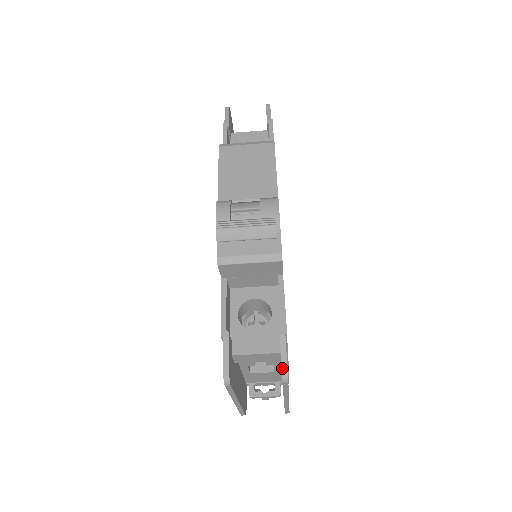
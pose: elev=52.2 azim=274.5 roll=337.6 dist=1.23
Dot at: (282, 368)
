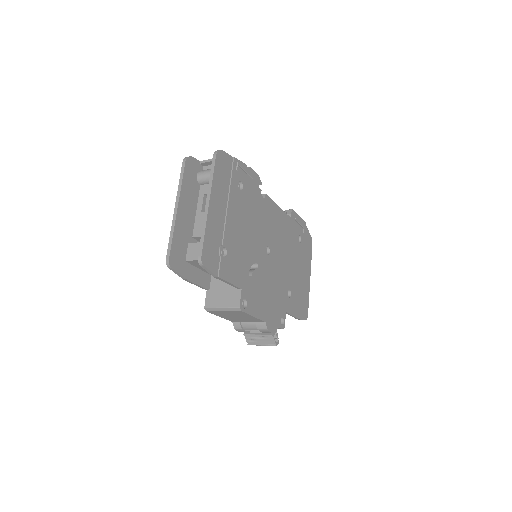
Dot at: occluded
